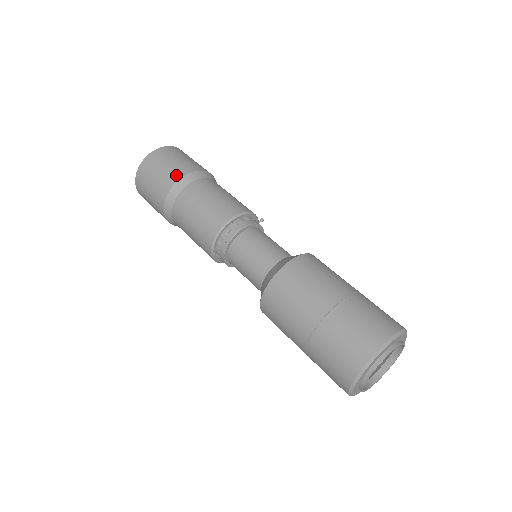
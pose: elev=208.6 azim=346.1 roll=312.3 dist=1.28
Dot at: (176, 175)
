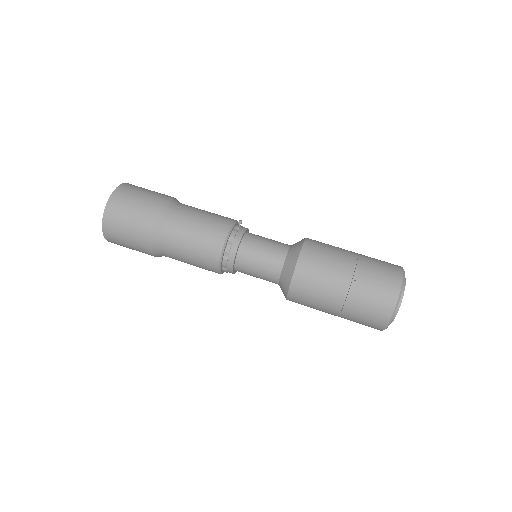
Dot at: (145, 232)
